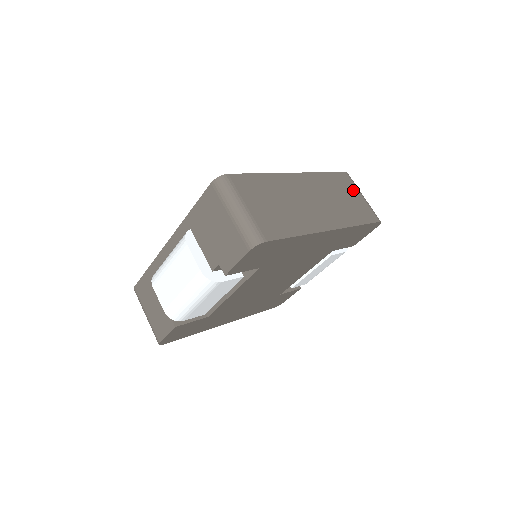
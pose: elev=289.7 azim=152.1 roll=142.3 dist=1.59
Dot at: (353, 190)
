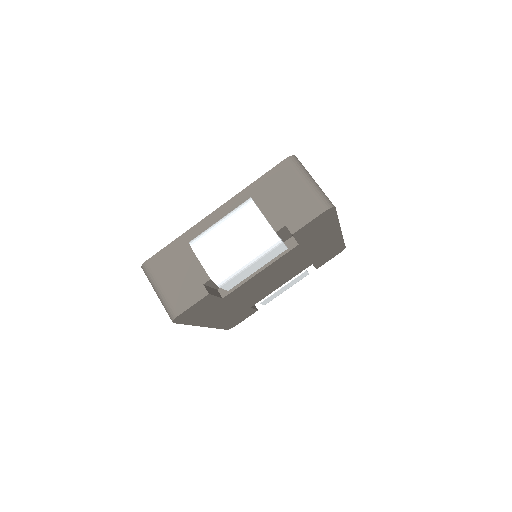
Dot at: occluded
